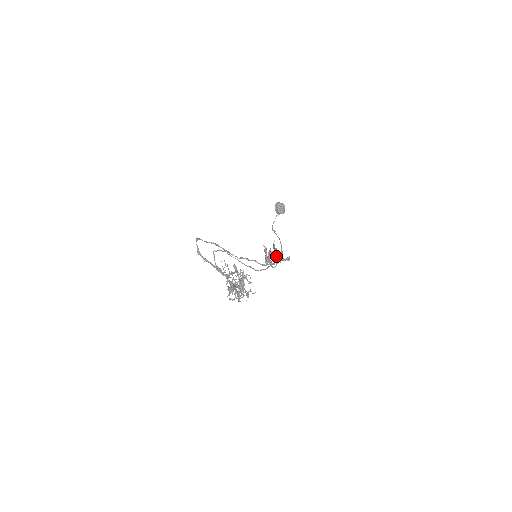
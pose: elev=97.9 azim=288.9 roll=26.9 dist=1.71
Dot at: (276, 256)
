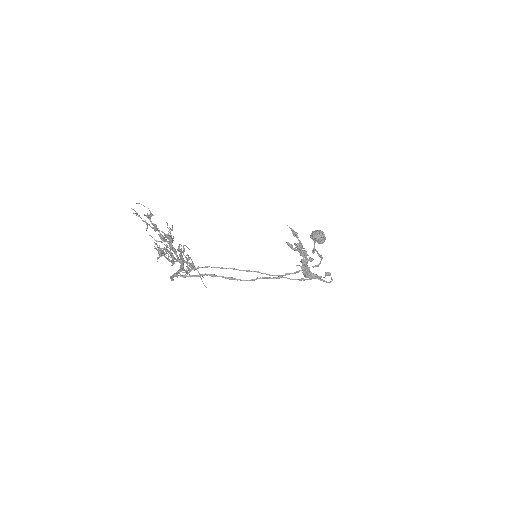
Dot at: (301, 255)
